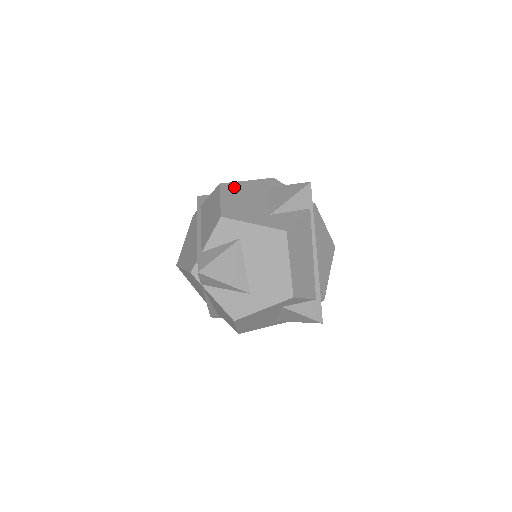
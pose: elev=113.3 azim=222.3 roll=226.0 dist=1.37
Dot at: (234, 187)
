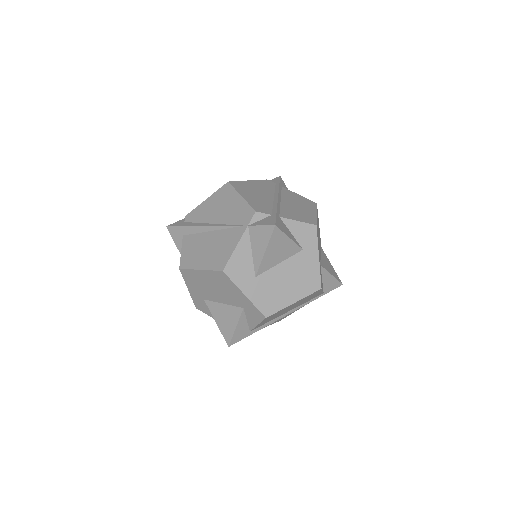
Dot at: occluded
